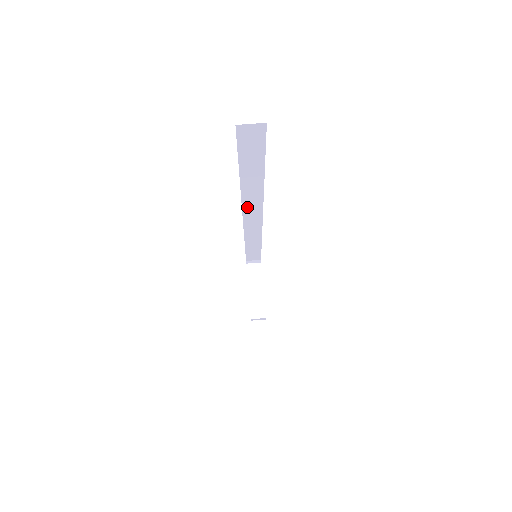
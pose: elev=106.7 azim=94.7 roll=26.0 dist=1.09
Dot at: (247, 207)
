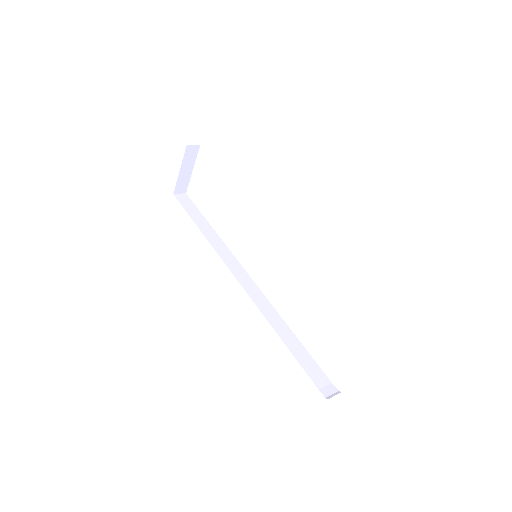
Dot at: (228, 263)
